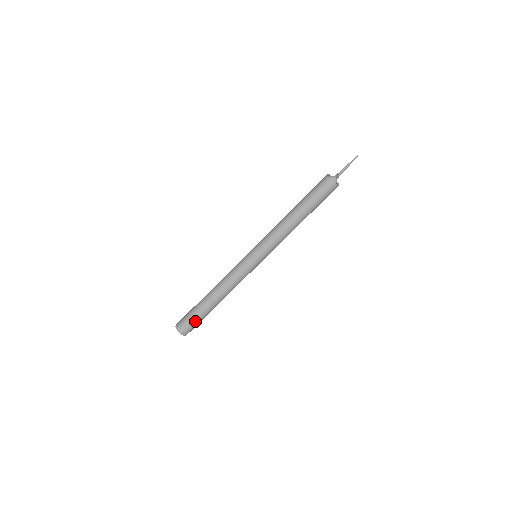
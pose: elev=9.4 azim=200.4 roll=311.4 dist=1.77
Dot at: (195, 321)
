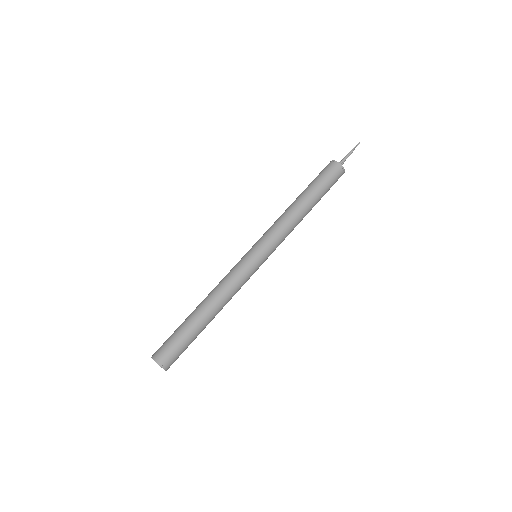
Dot at: (175, 341)
